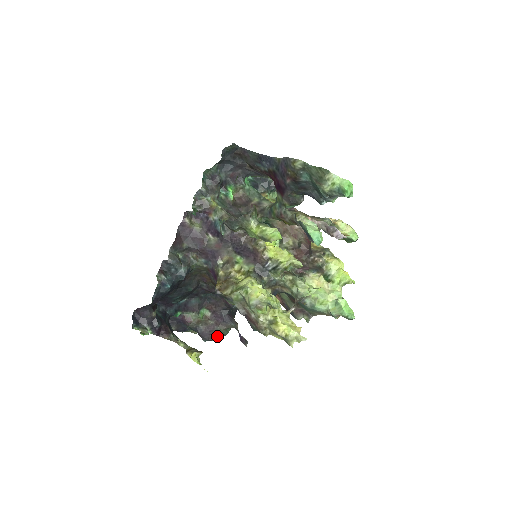
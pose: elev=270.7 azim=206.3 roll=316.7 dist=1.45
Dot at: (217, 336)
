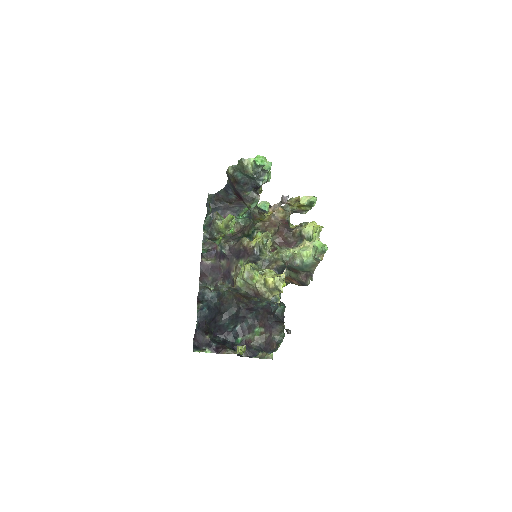
Dot at: (275, 343)
